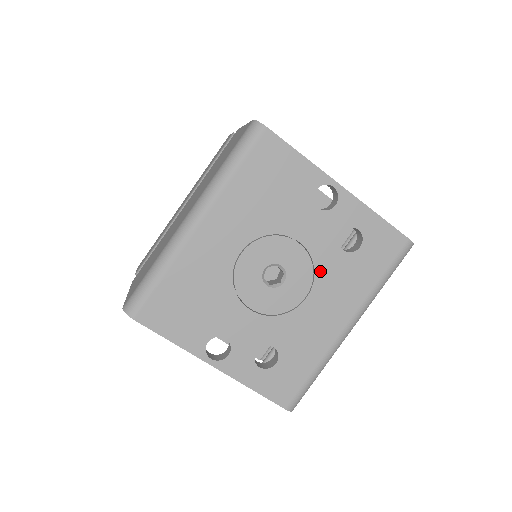
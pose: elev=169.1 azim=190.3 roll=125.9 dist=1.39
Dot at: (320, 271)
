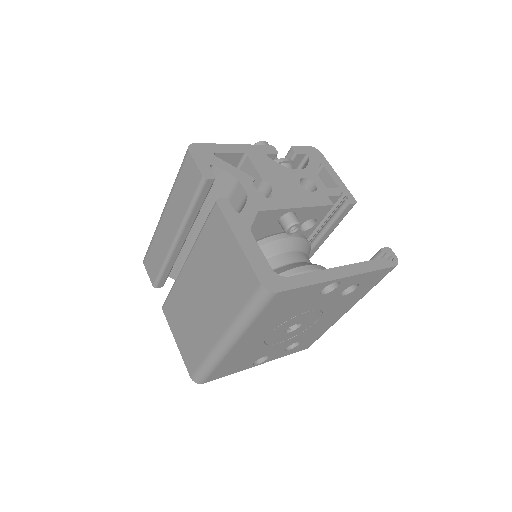
Dot at: (327, 310)
